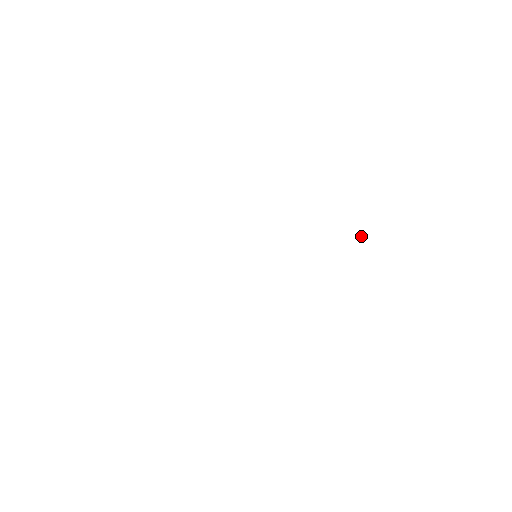
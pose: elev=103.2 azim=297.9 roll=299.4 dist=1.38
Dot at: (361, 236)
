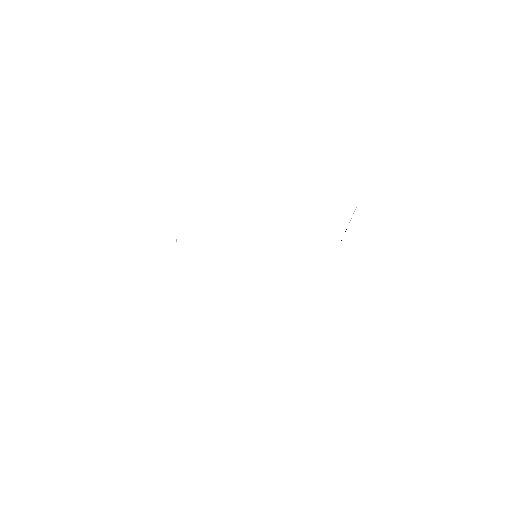
Dot at: (349, 222)
